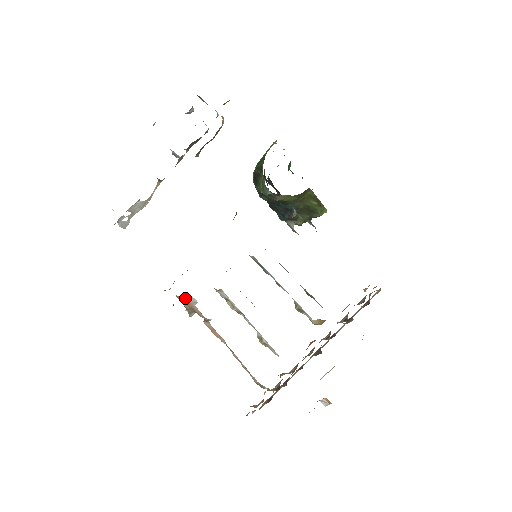
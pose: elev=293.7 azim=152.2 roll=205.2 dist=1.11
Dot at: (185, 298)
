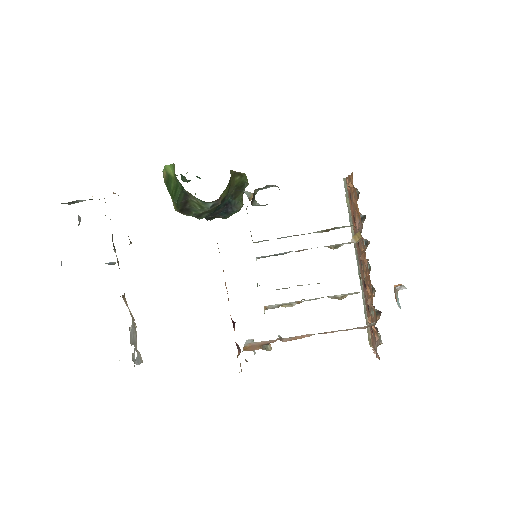
Dot at: (247, 346)
